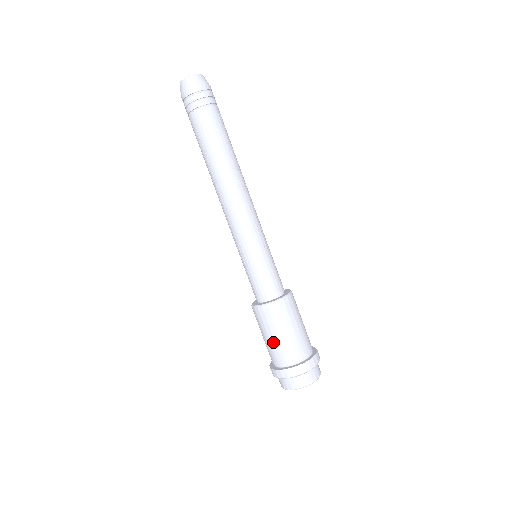
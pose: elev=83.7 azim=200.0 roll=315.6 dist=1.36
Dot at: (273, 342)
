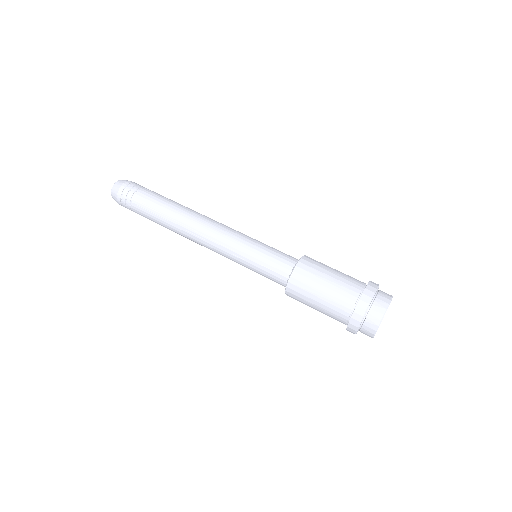
Dot at: (329, 291)
